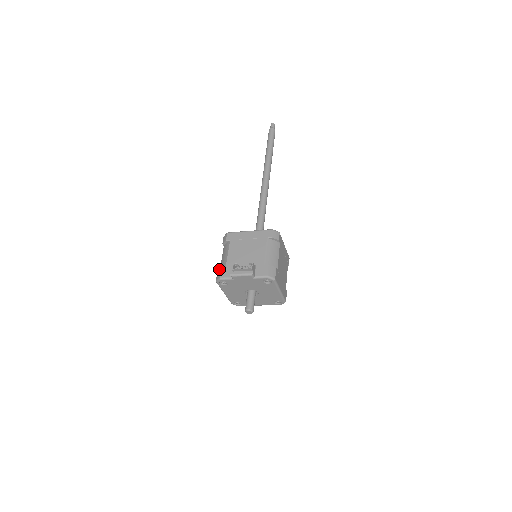
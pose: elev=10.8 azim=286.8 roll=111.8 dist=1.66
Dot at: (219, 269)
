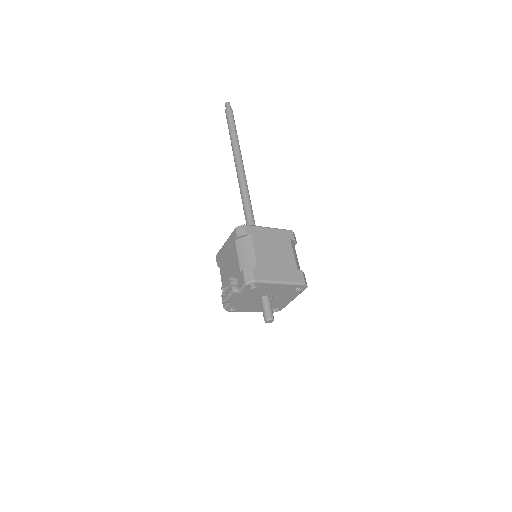
Dot at: occluded
